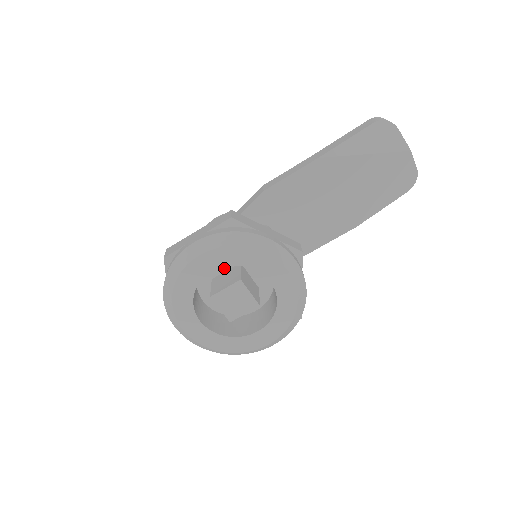
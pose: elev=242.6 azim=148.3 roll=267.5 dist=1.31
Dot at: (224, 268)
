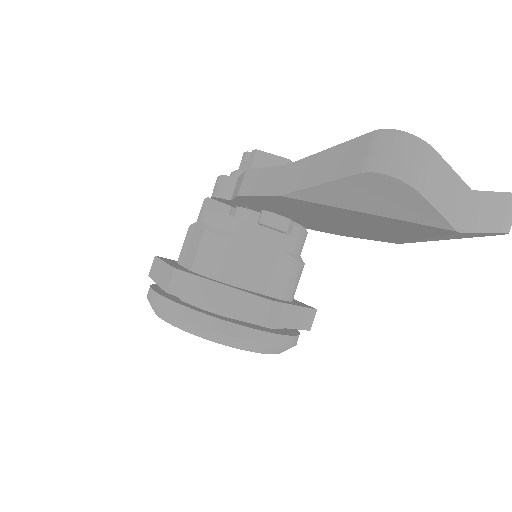
Dot at: occluded
